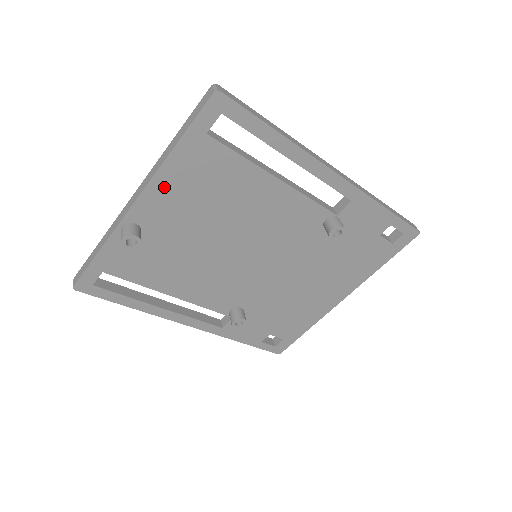
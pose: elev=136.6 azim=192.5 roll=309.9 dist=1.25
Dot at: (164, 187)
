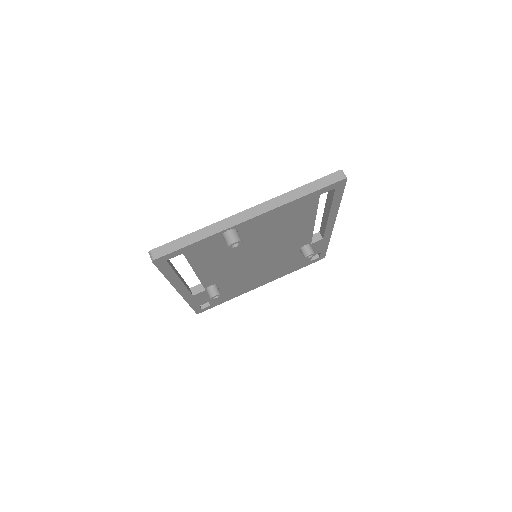
Dot at: (273, 214)
